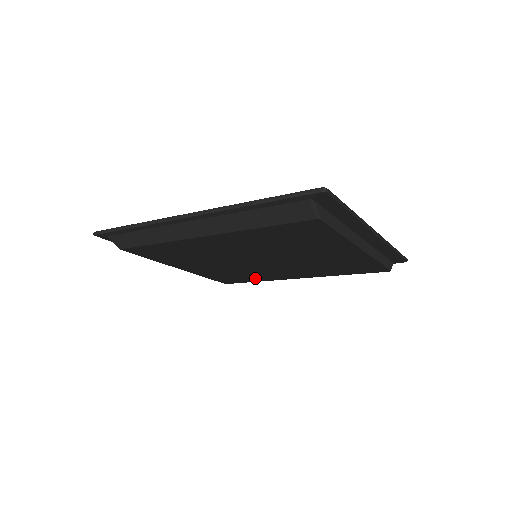
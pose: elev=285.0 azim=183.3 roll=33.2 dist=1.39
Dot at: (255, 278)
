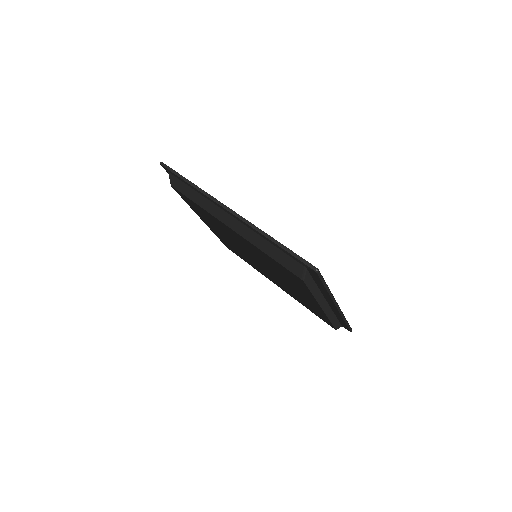
Dot at: (248, 262)
